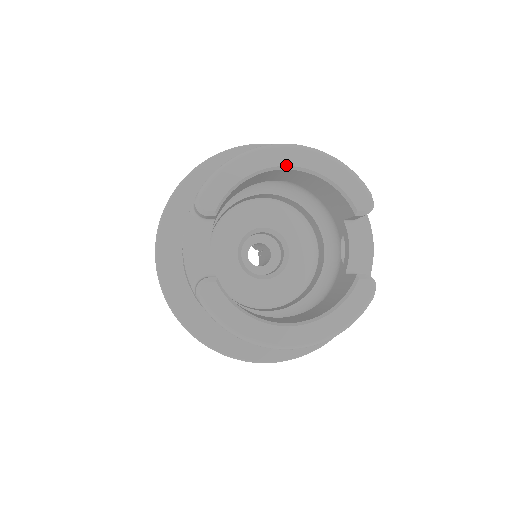
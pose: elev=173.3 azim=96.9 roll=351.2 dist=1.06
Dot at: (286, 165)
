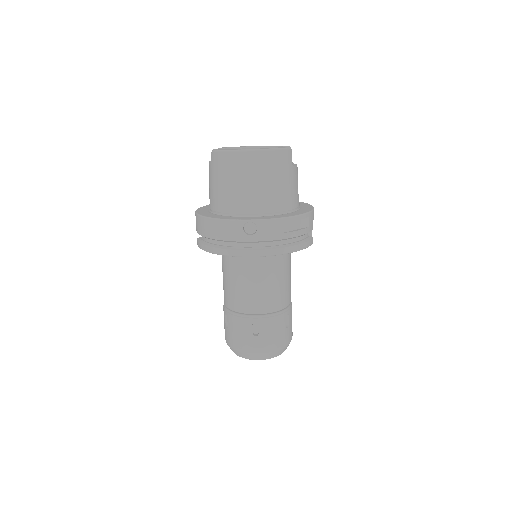
Dot at: (255, 146)
